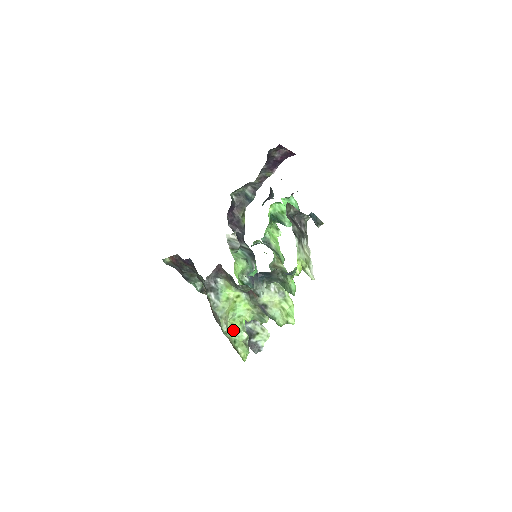
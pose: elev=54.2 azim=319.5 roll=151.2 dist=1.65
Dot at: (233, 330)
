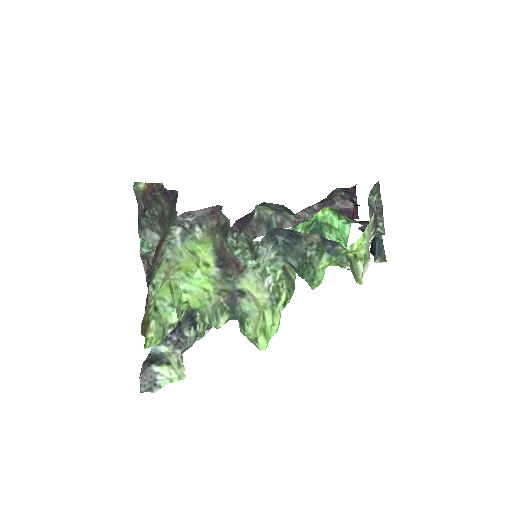
Dot at: (166, 294)
